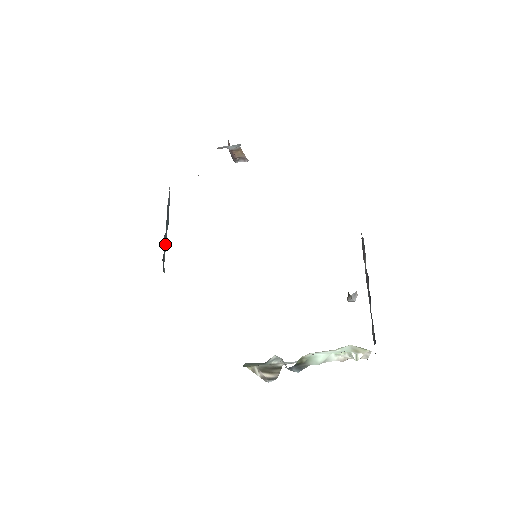
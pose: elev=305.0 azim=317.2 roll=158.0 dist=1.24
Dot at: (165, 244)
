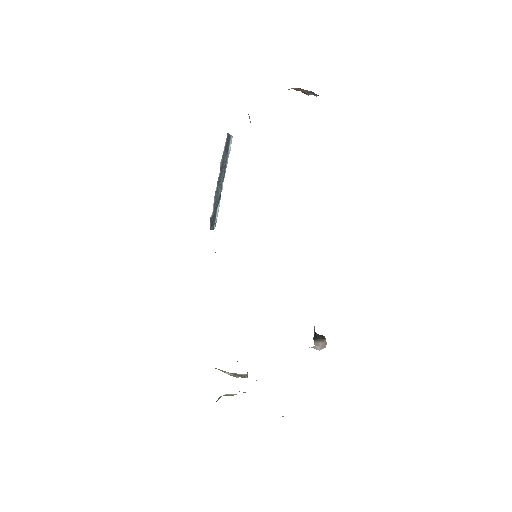
Dot at: (217, 200)
